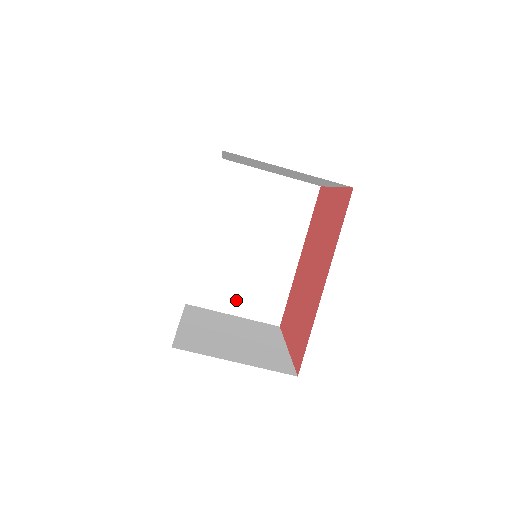
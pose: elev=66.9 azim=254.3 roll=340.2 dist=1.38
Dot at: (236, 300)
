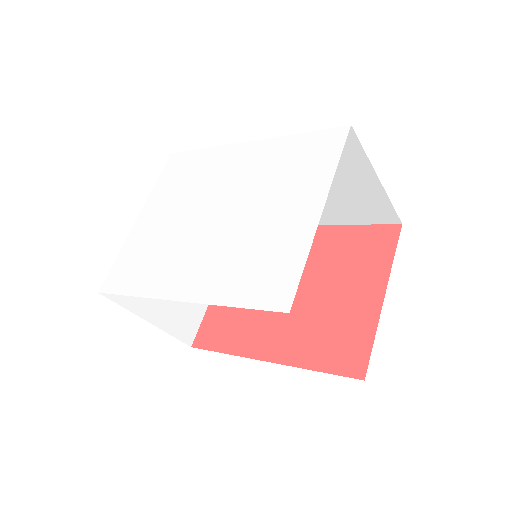
Dot at: occluded
